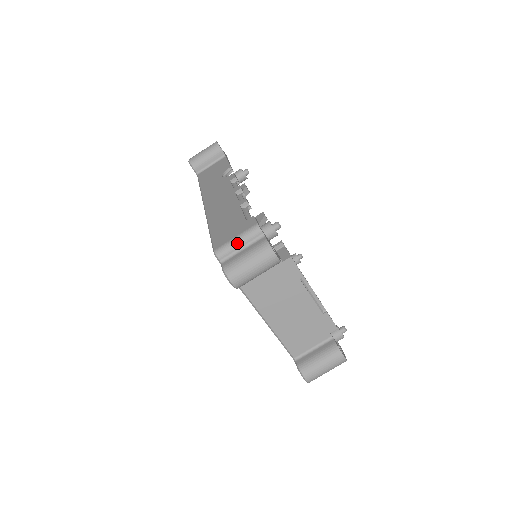
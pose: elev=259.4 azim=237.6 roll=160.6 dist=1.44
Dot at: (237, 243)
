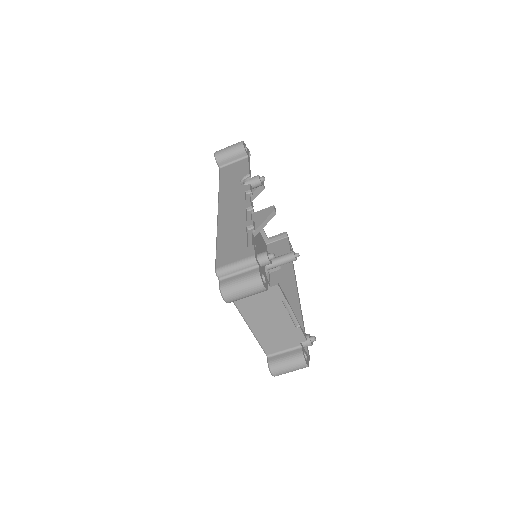
Dot at: (235, 268)
